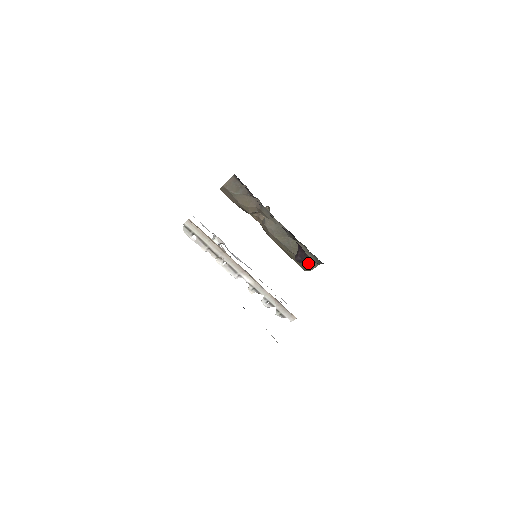
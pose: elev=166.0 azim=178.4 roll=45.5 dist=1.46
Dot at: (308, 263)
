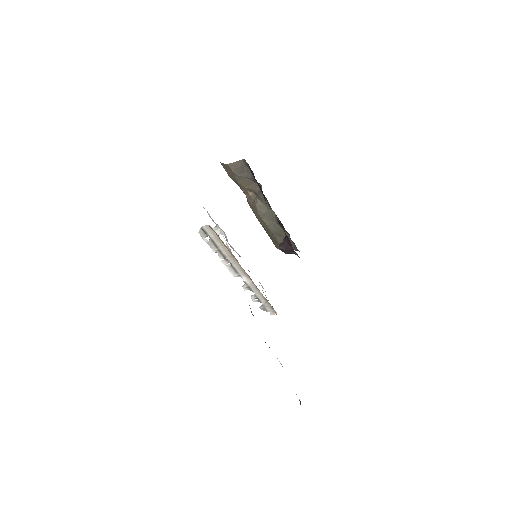
Dot at: occluded
